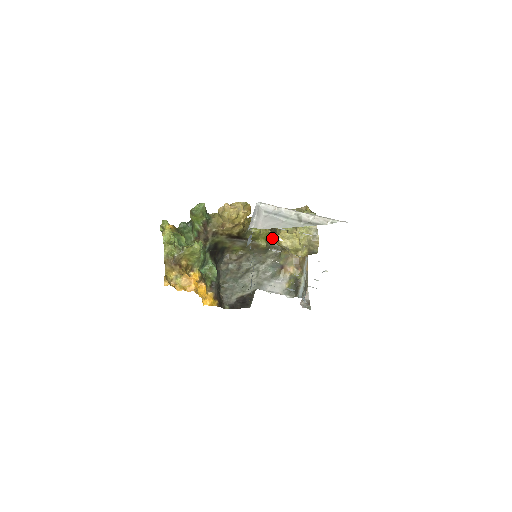
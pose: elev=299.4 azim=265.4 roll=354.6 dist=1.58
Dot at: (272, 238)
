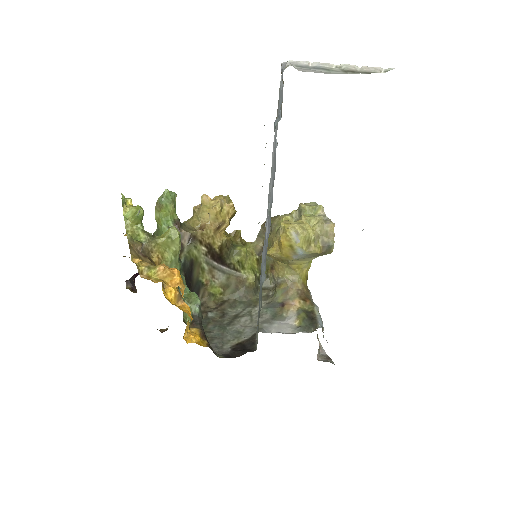
Dot at: (260, 272)
